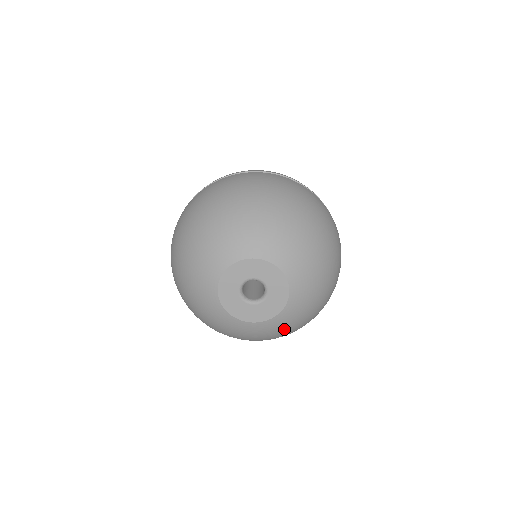
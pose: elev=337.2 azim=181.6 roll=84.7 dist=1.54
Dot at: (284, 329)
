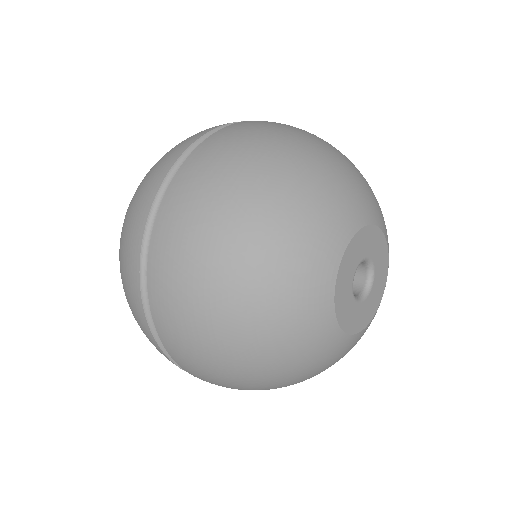
Dot at: occluded
